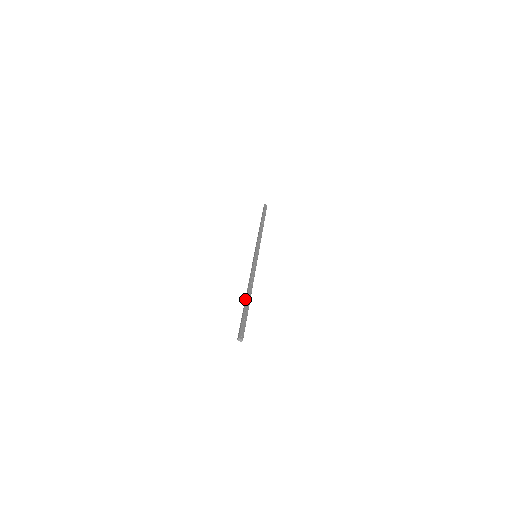
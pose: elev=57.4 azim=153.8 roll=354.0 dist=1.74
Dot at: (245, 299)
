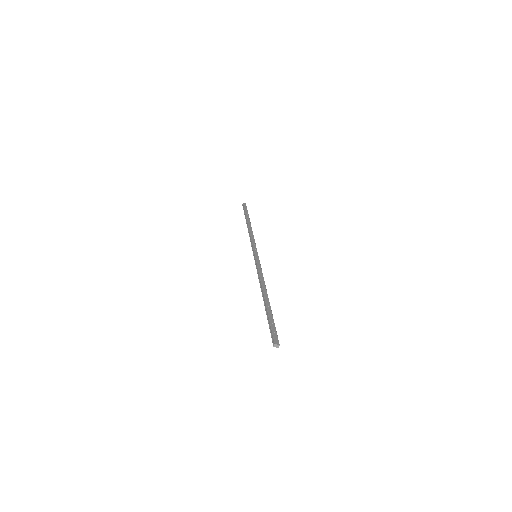
Dot at: (264, 302)
